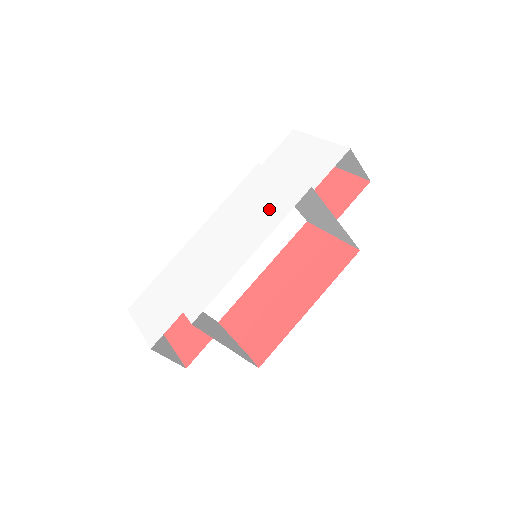
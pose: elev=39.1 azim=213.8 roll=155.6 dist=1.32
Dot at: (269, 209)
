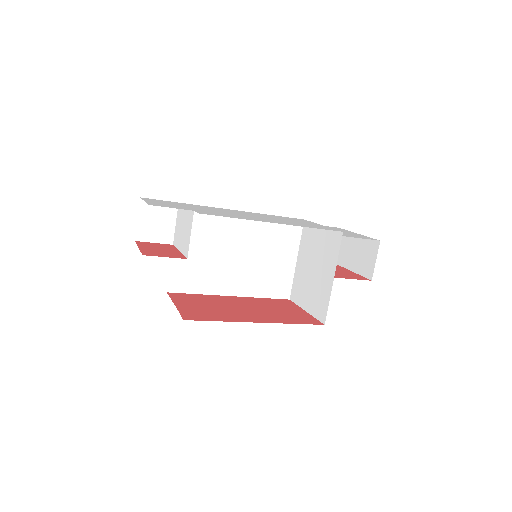
Dot at: (302, 224)
